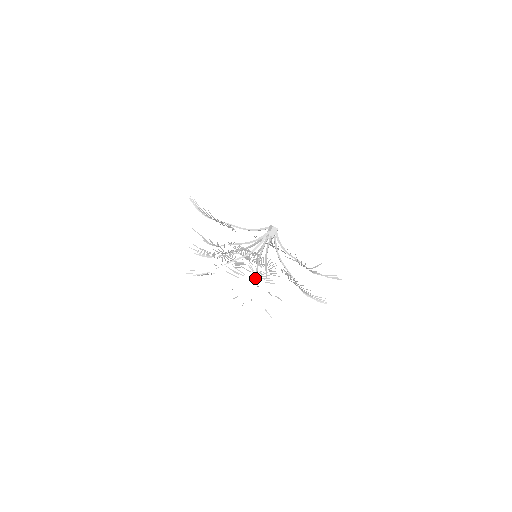
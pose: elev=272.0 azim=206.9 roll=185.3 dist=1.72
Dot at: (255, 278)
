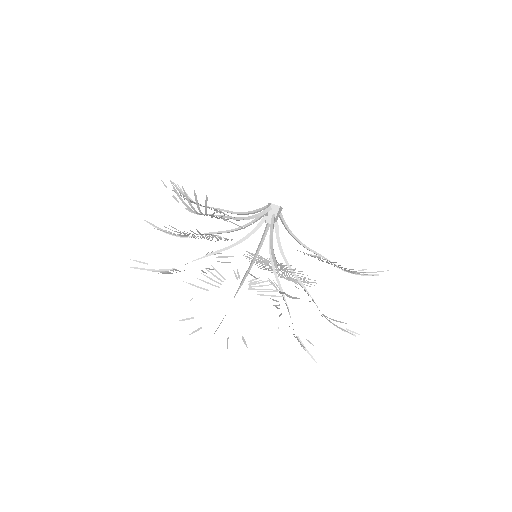
Dot at: (285, 300)
